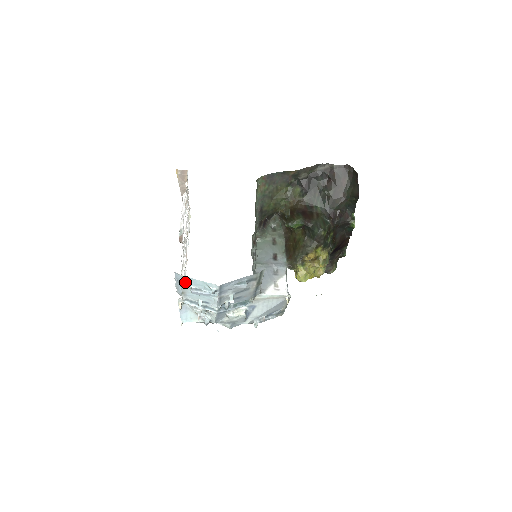
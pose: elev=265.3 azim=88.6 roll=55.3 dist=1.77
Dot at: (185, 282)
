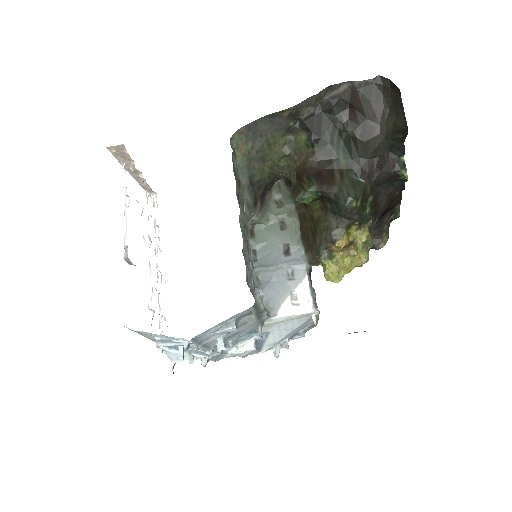
Dot at: (143, 334)
